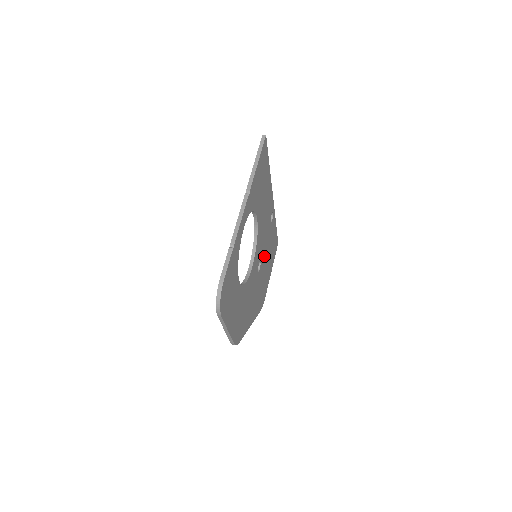
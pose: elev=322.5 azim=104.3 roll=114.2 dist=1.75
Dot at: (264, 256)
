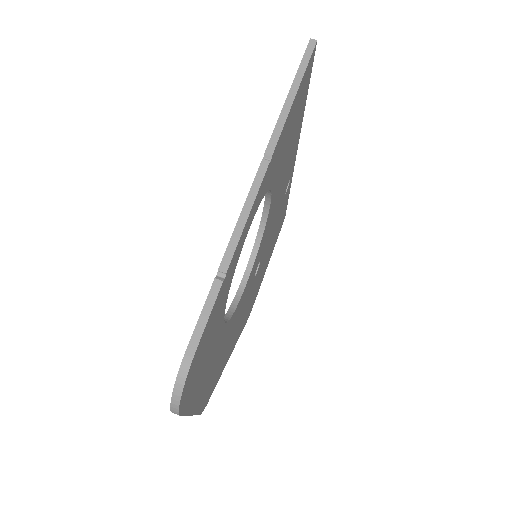
Dot at: (266, 248)
